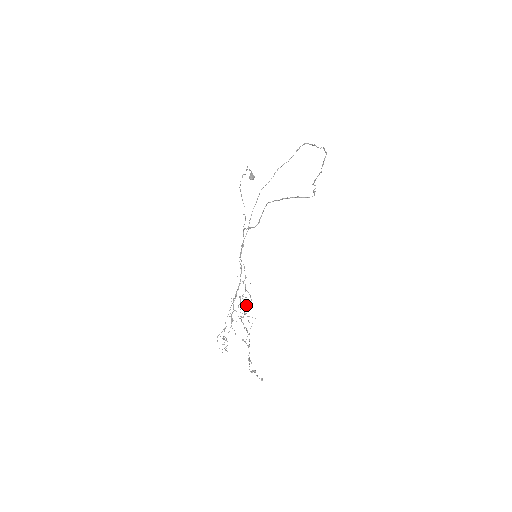
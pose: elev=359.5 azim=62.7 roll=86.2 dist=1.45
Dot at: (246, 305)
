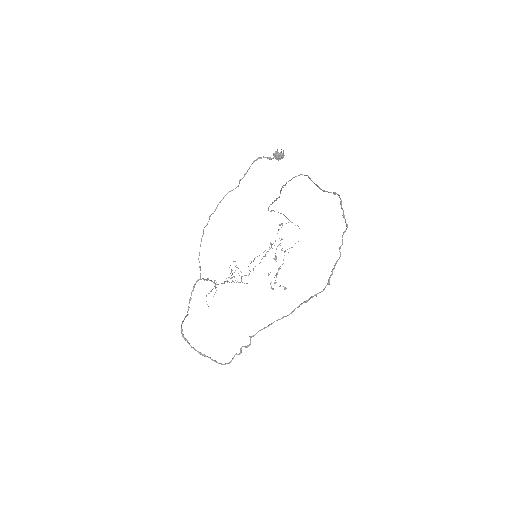
Dot at: occluded
